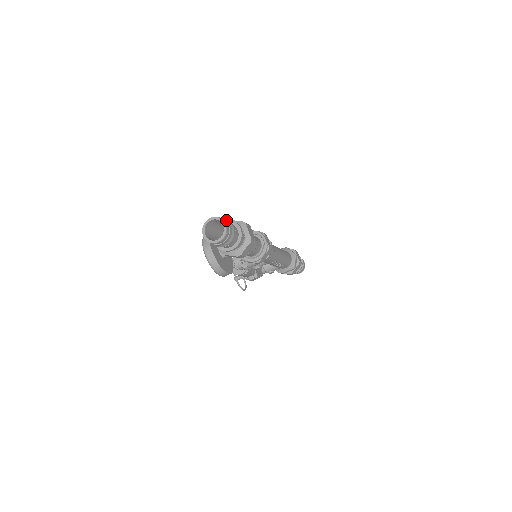
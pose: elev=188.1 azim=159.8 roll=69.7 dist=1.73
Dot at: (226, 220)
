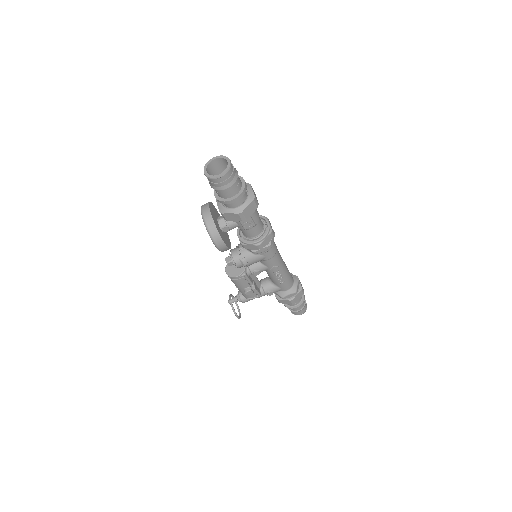
Dot at: occluded
